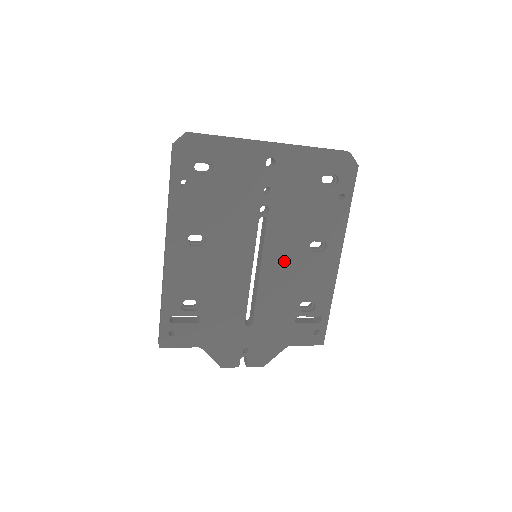
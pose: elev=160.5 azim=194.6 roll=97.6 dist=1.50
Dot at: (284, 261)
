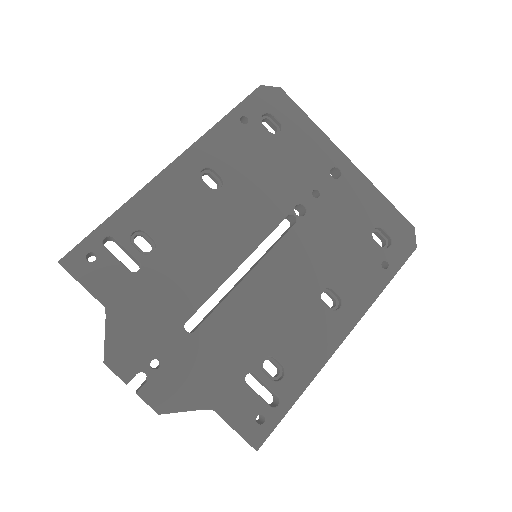
Dot at: (284, 283)
